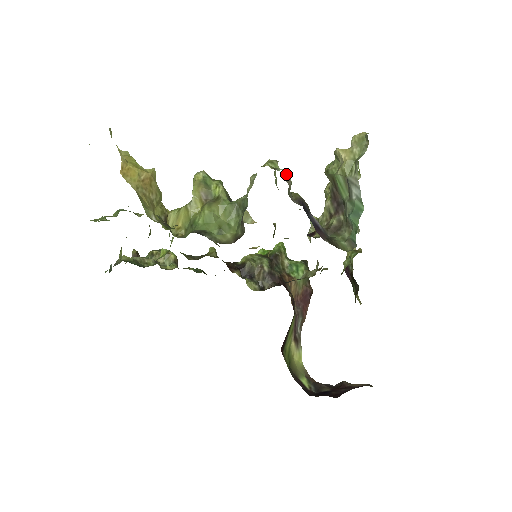
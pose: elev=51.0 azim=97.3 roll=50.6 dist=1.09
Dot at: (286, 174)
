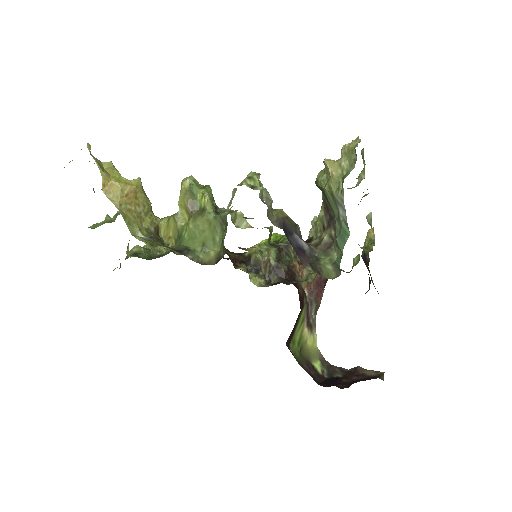
Dot at: (265, 193)
